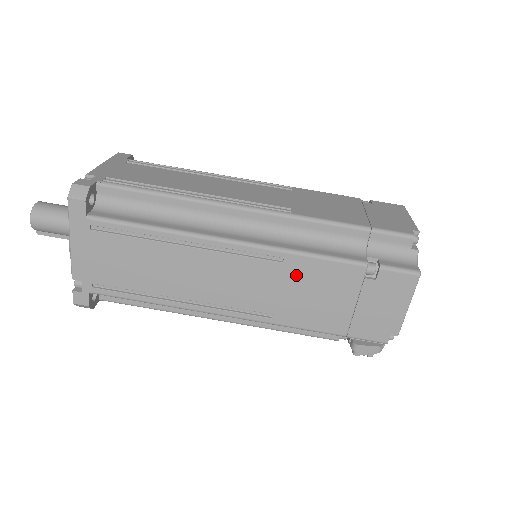
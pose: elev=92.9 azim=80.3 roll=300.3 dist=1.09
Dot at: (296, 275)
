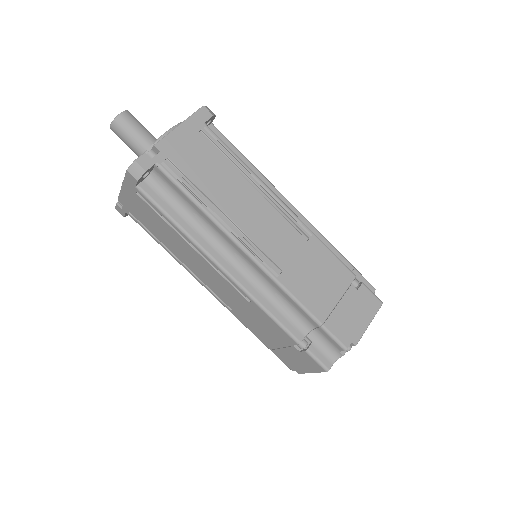
Dot at: (254, 312)
